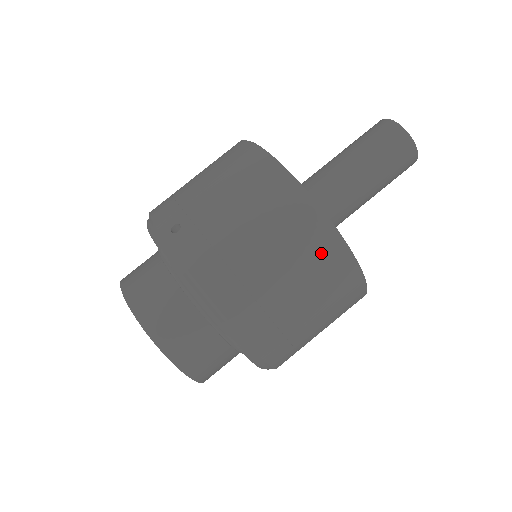
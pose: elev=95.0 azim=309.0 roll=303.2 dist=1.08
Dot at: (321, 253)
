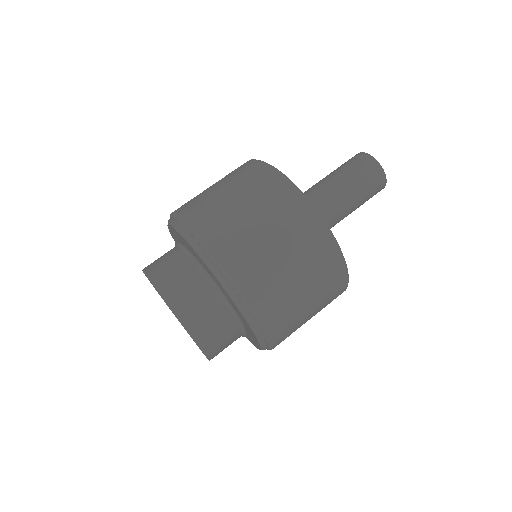
Dot at: (284, 201)
